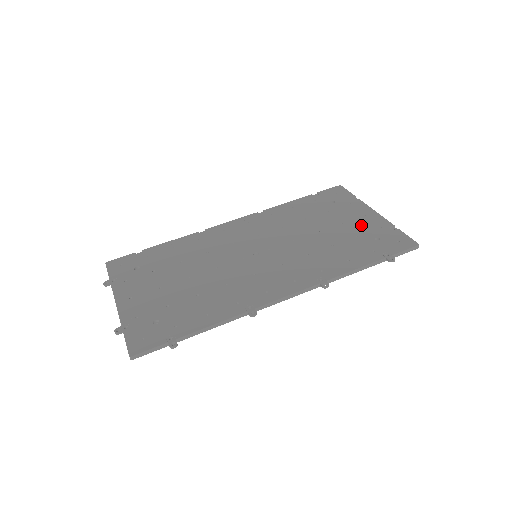
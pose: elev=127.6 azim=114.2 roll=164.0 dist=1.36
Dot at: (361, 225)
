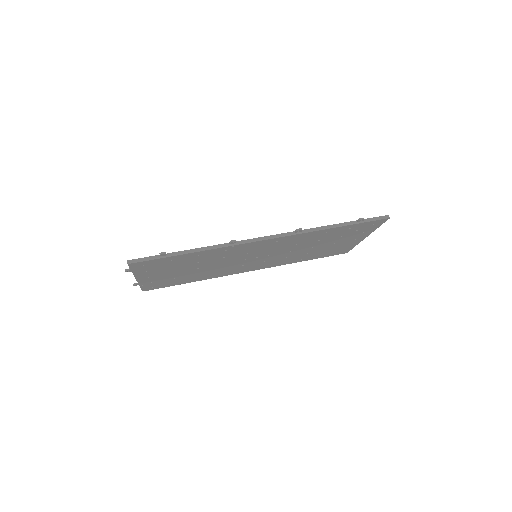
Dot at: occluded
